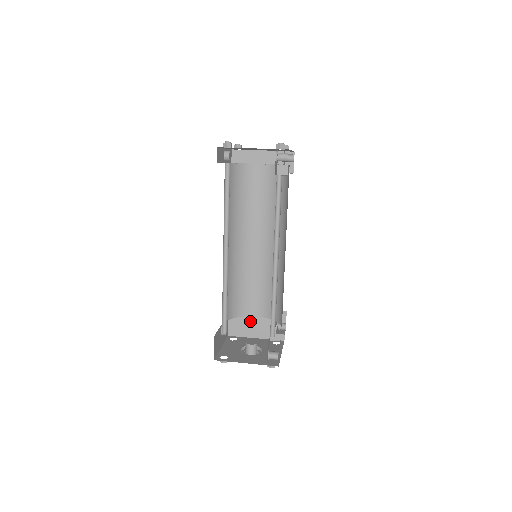
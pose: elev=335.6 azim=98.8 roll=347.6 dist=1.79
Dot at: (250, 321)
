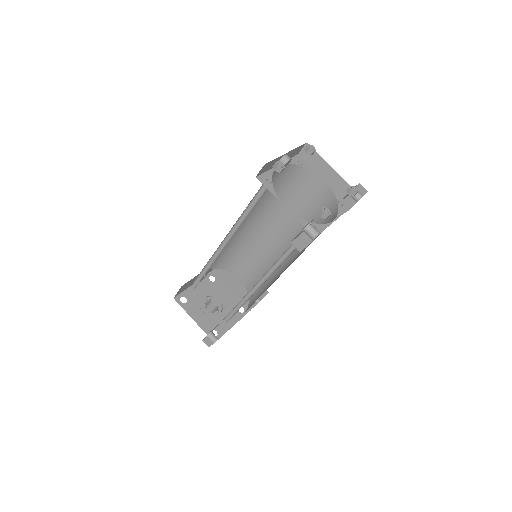
Dot at: (234, 277)
